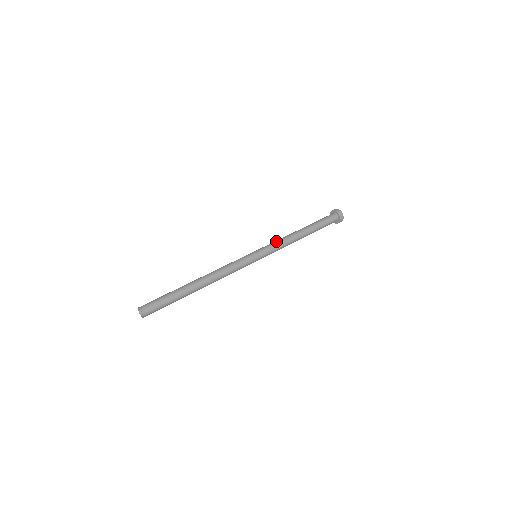
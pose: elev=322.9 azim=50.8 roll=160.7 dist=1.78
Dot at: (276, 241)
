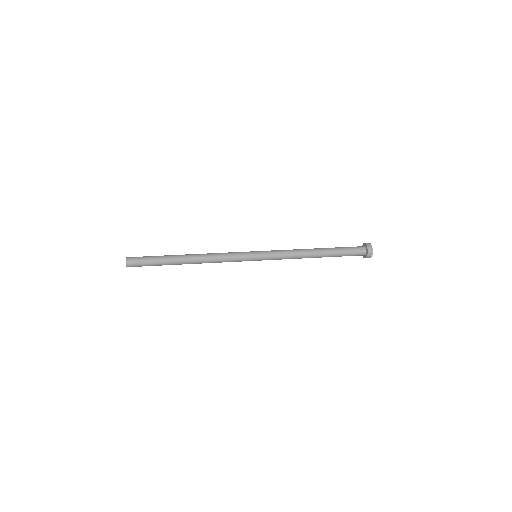
Dot at: (283, 250)
